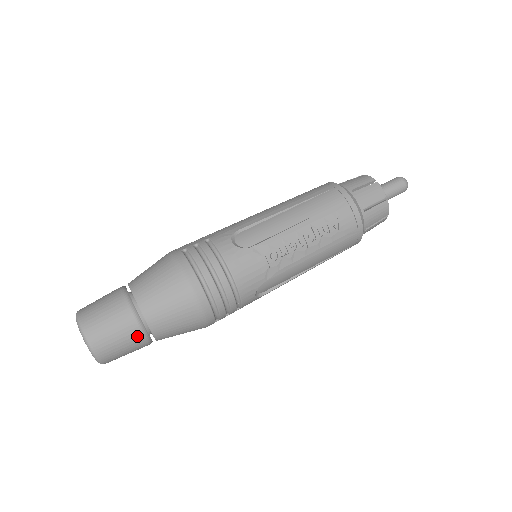
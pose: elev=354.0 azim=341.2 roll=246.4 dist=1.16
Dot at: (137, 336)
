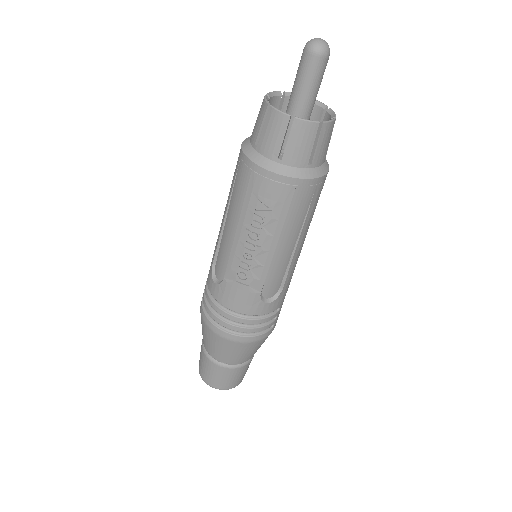
Dot at: (228, 371)
